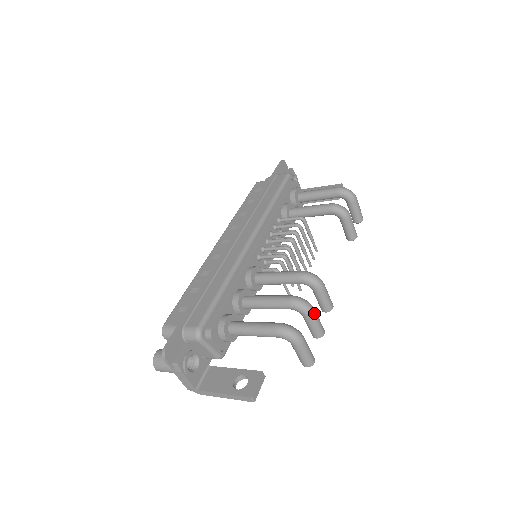
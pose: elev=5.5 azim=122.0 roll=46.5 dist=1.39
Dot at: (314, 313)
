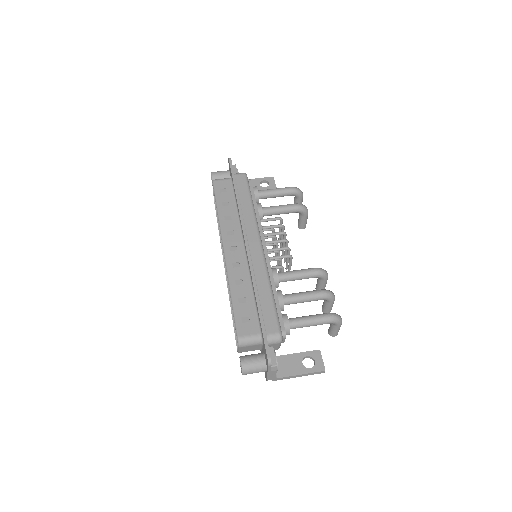
Dot at: occluded
